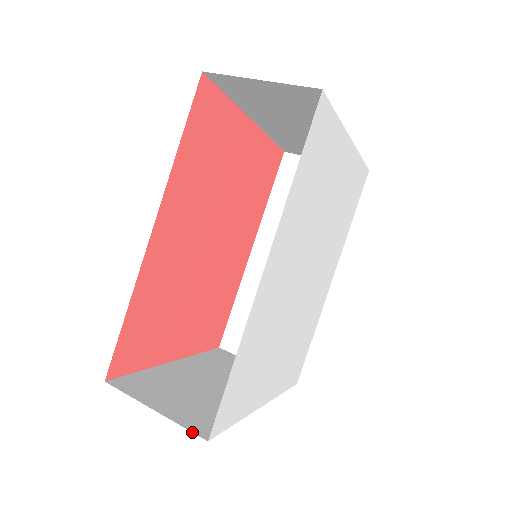
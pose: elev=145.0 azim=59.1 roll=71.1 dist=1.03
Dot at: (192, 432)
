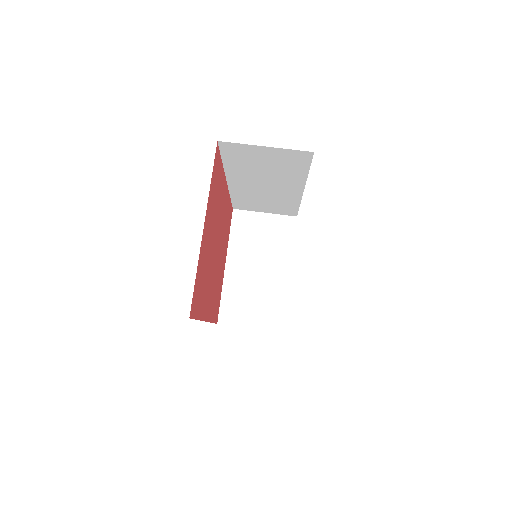
Dot at: occluded
